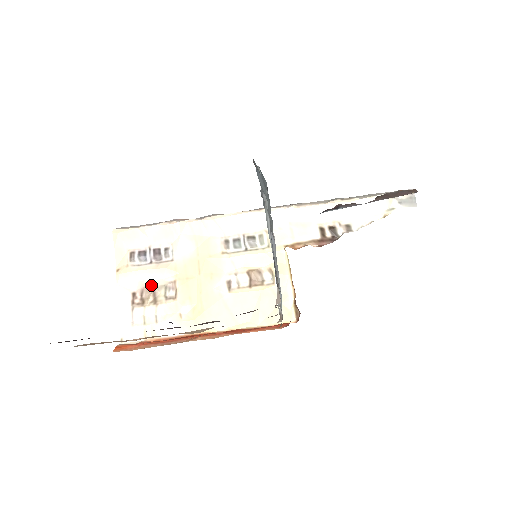
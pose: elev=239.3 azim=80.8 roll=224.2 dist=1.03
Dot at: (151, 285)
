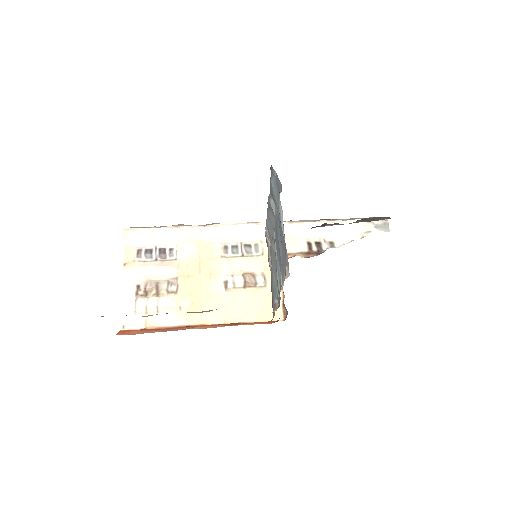
Dot at: (155, 279)
